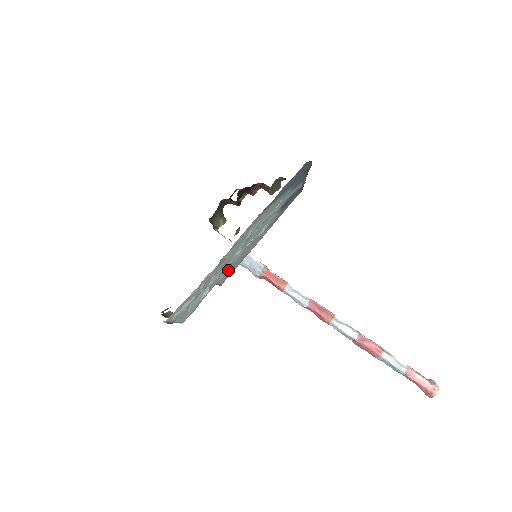
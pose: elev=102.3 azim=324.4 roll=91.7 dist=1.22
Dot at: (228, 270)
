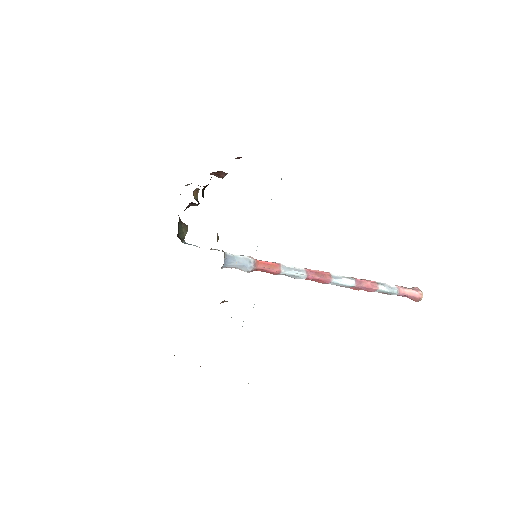
Dot at: occluded
